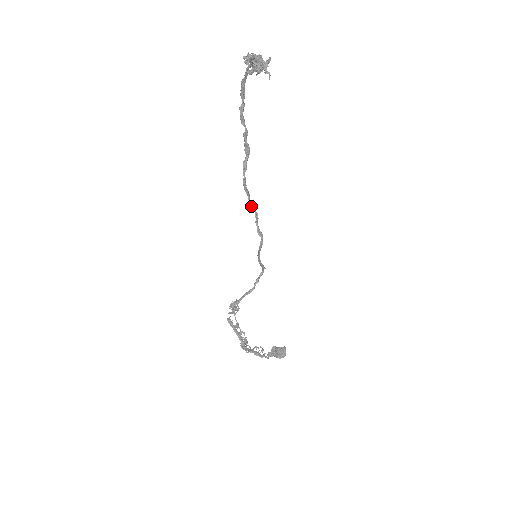
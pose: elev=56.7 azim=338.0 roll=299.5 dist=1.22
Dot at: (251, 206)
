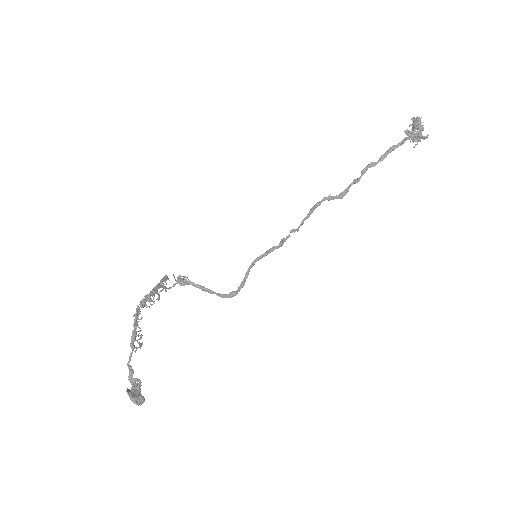
Dot at: (301, 223)
